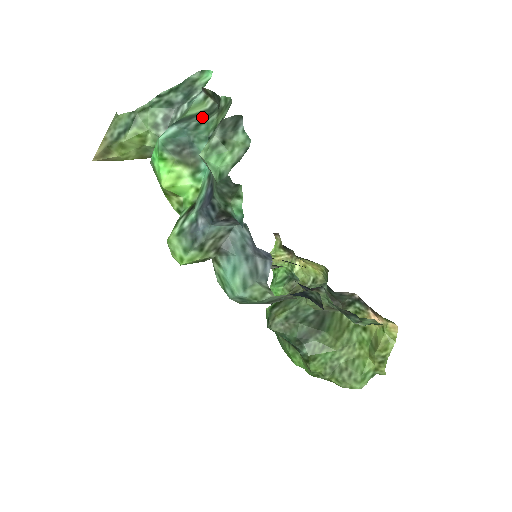
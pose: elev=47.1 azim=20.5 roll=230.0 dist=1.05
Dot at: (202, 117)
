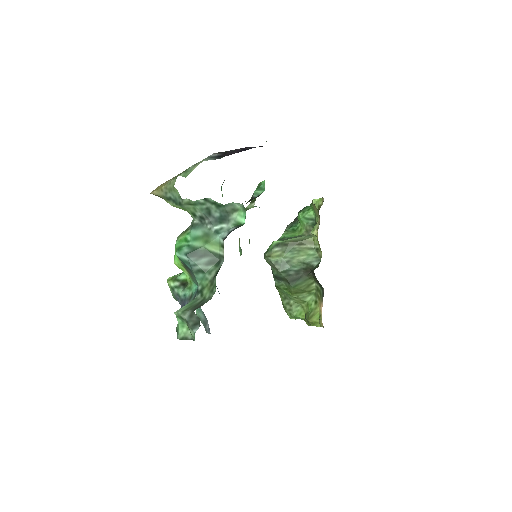
Dot at: (208, 263)
